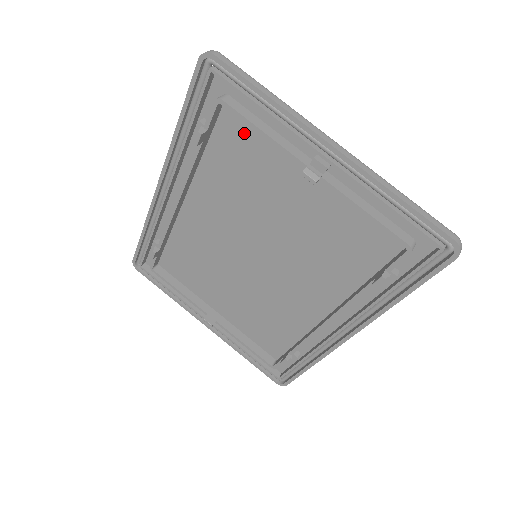
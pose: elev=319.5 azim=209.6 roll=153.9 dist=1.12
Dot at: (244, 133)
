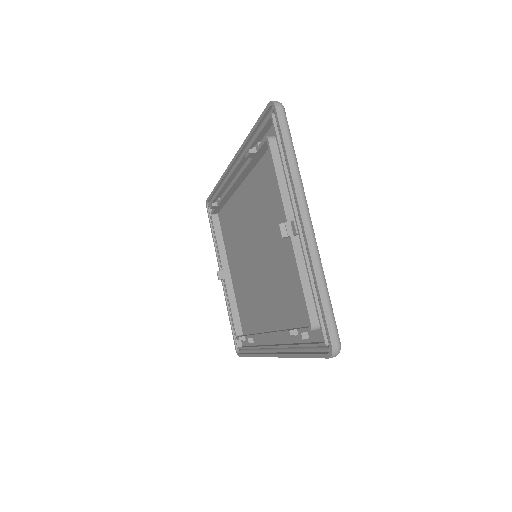
Dot at: occluded
